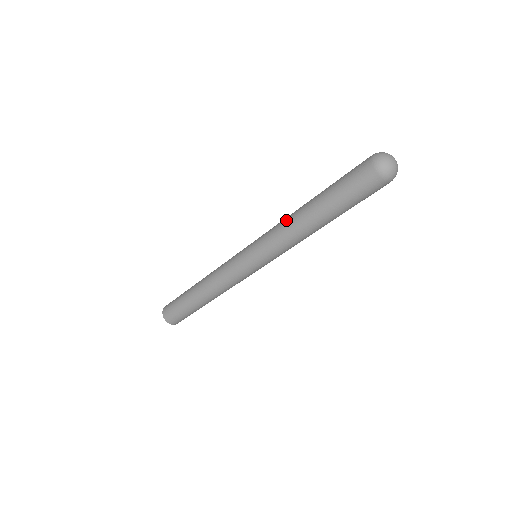
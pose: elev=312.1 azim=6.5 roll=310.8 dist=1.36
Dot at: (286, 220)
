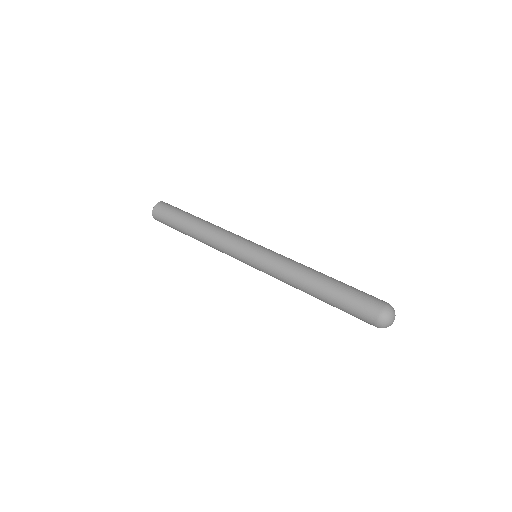
Dot at: (299, 267)
